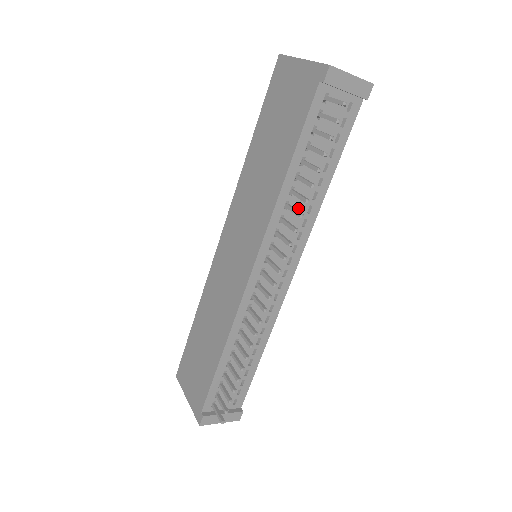
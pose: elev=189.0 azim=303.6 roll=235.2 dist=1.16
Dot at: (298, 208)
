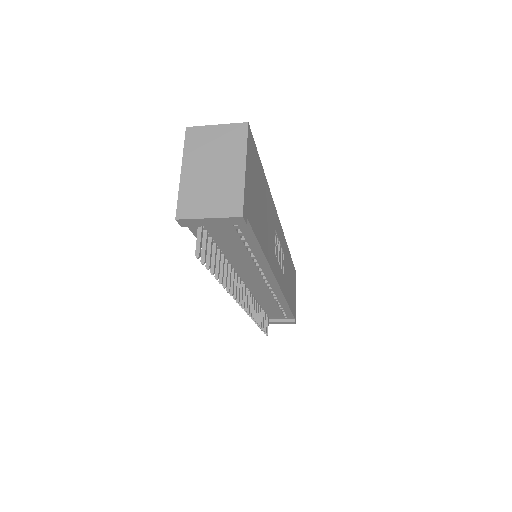
Dot at: (244, 265)
